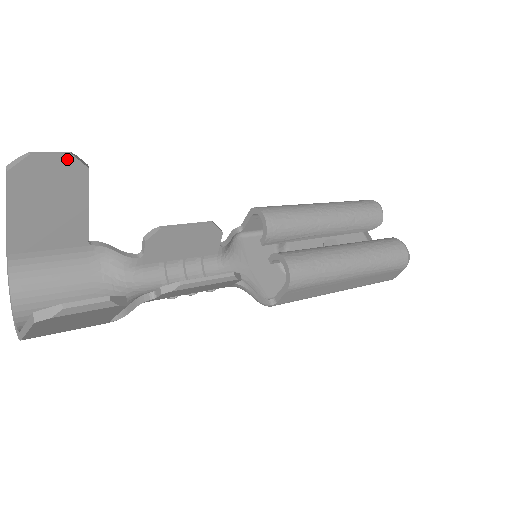
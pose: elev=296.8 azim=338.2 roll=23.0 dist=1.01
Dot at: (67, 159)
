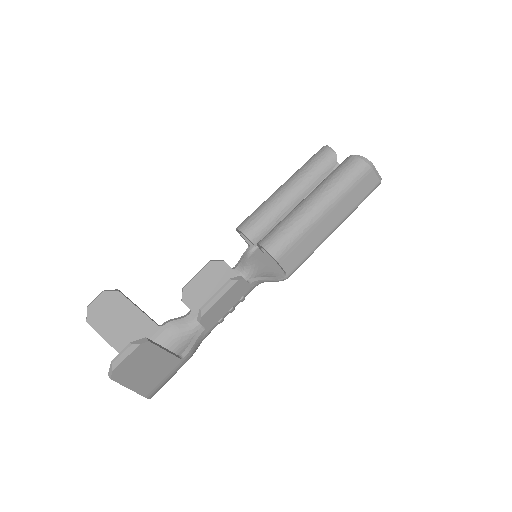
Dot at: (104, 295)
